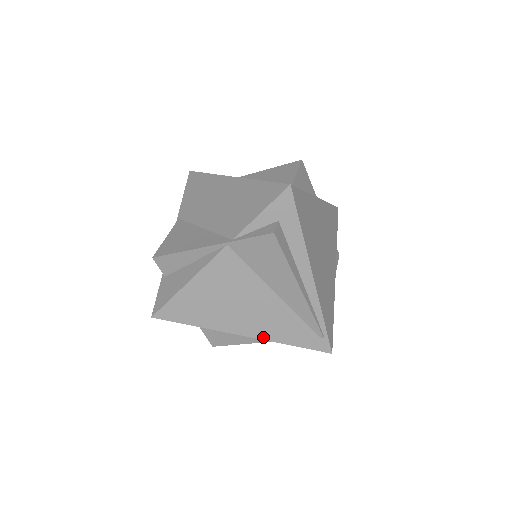
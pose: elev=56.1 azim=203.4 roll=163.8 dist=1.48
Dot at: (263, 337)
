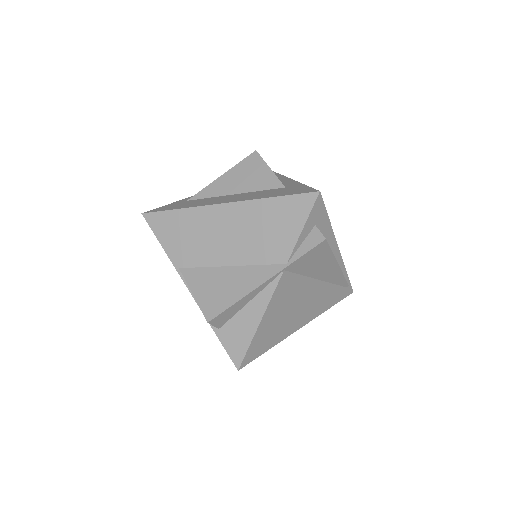
Dot at: (314, 317)
